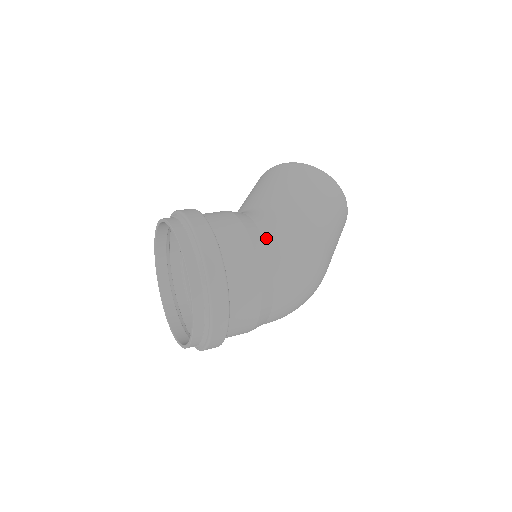
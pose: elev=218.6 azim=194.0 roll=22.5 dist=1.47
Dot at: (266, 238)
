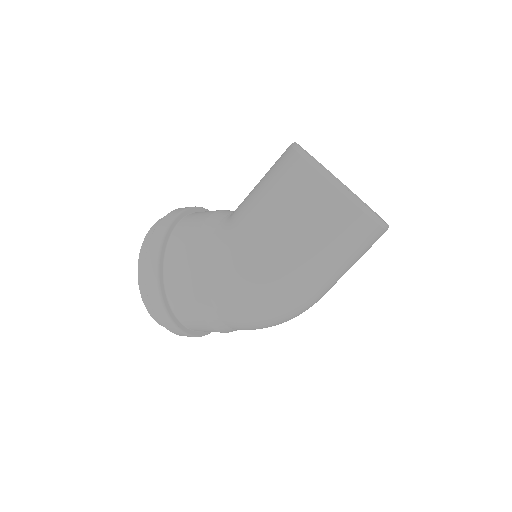
Dot at: (209, 272)
